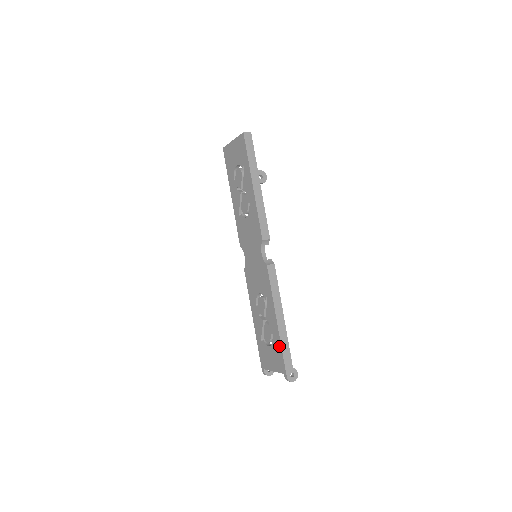
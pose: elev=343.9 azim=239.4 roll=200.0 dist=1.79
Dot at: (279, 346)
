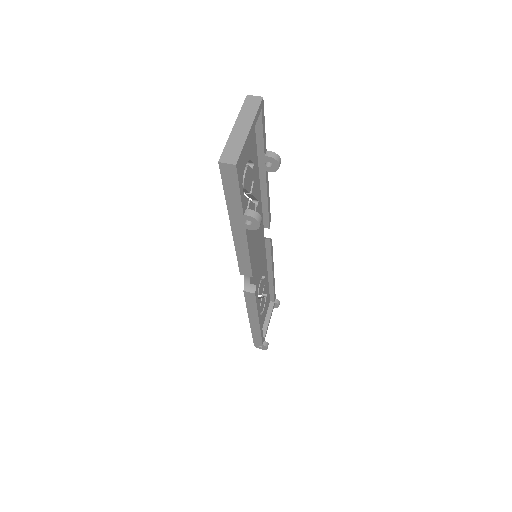
Dot at: occluded
